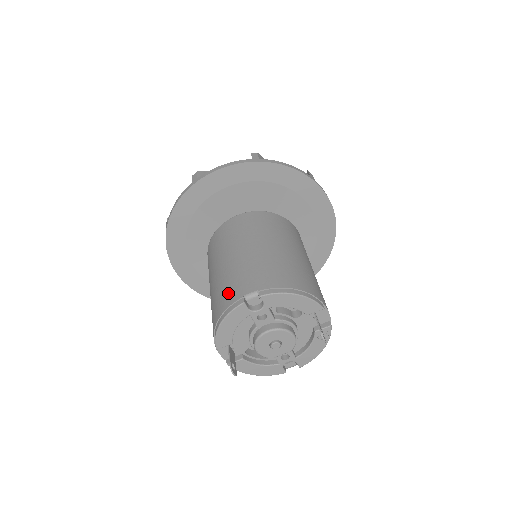
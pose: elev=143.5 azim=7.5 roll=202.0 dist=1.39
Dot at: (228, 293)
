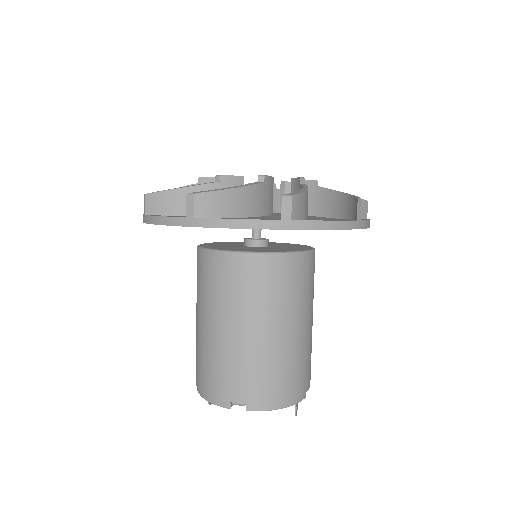
Dot at: (216, 381)
